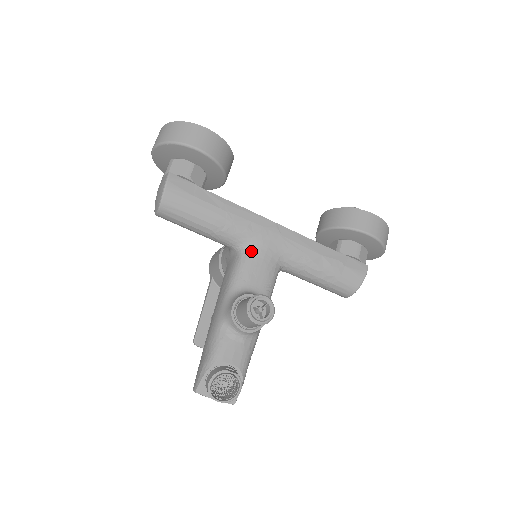
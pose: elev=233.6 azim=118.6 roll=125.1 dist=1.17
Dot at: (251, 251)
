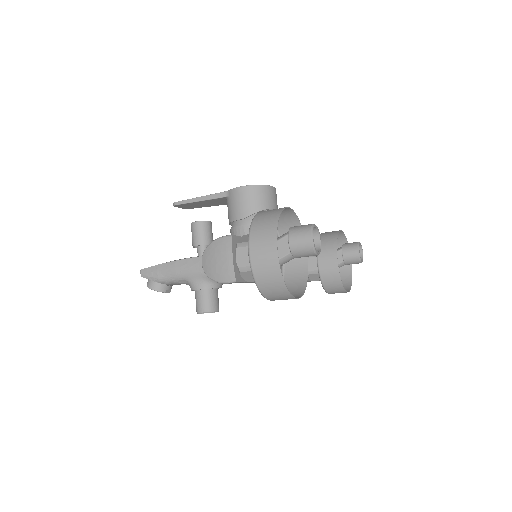
Dot at: occluded
